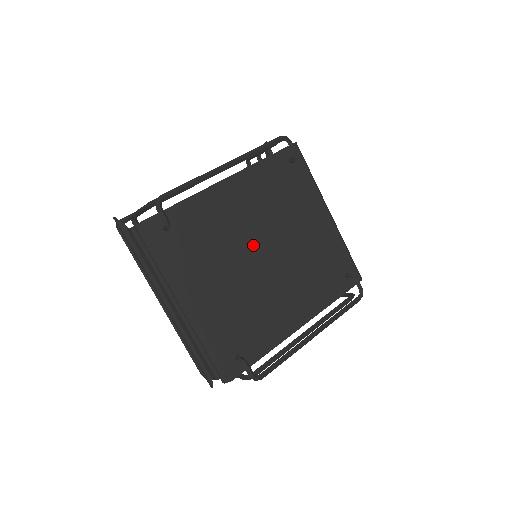
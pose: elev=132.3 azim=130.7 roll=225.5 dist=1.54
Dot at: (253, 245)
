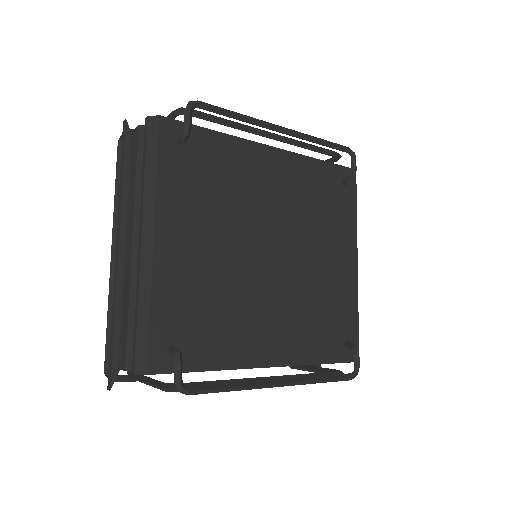
Dot at: (263, 233)
